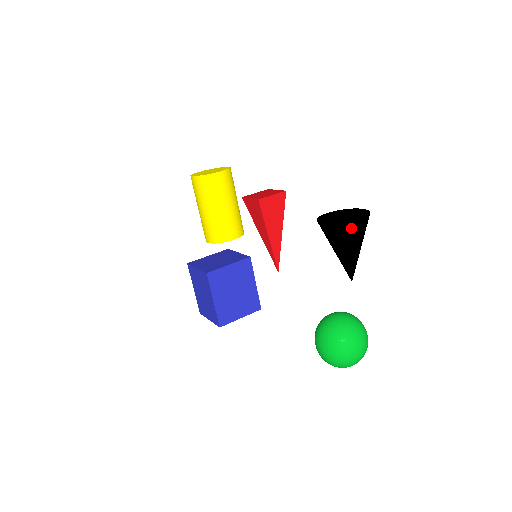
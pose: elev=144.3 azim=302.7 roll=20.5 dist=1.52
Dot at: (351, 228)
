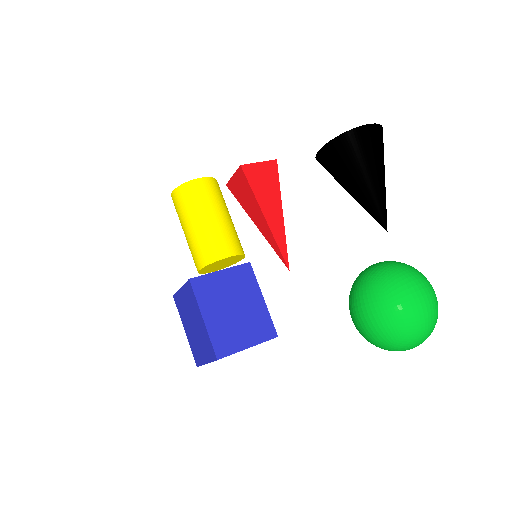
Dot at: (359, 138)
